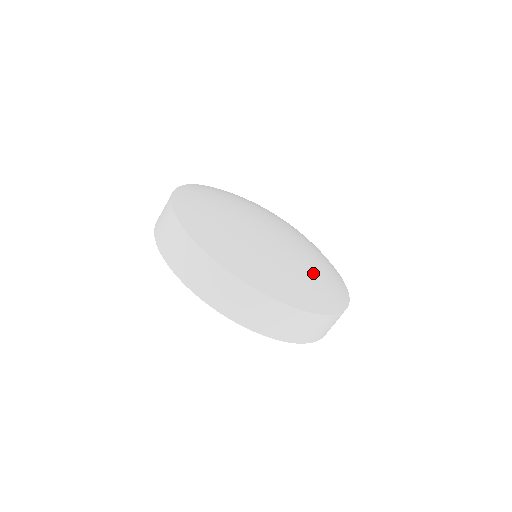
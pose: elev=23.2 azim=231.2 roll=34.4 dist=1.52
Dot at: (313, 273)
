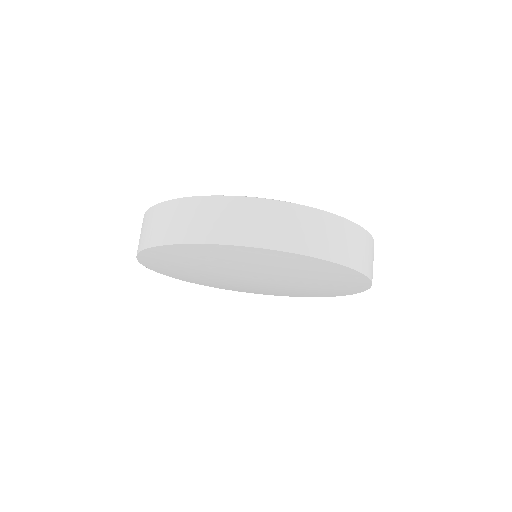
Dot at: occluded
